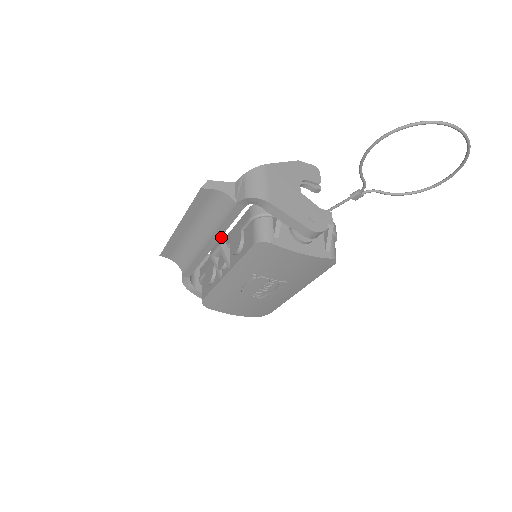
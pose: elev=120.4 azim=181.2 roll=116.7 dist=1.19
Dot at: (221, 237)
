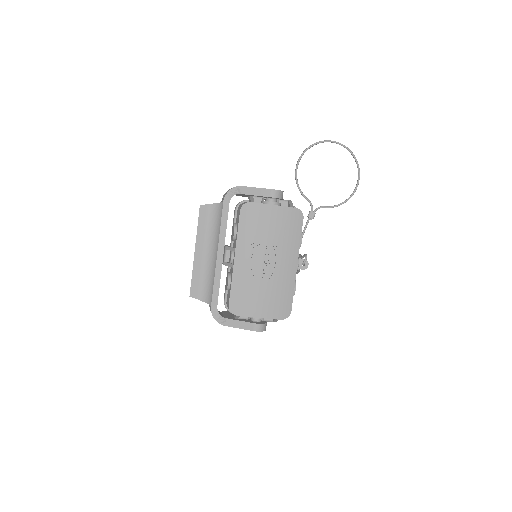
Dot at: occluded
